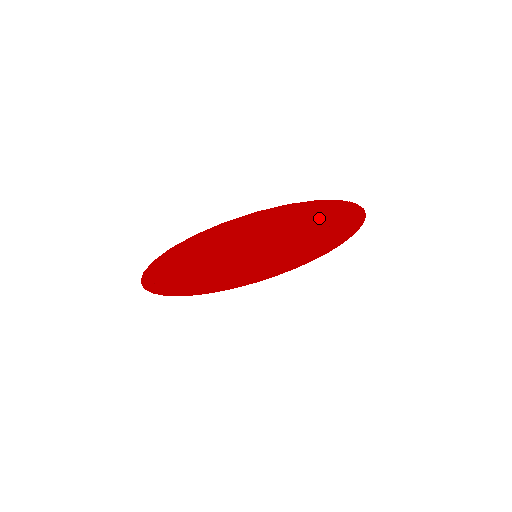
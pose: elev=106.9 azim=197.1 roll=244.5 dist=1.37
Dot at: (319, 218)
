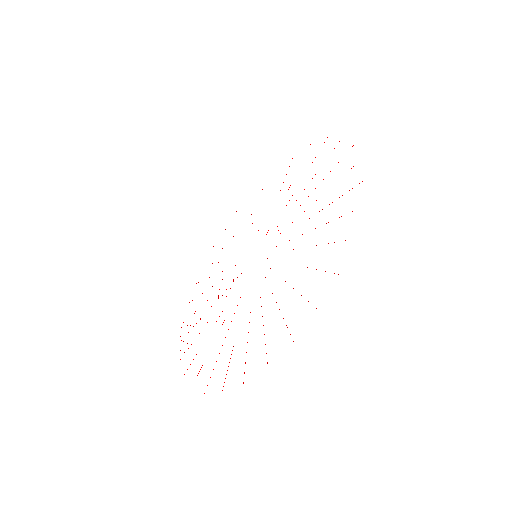
Dot at: occluded
